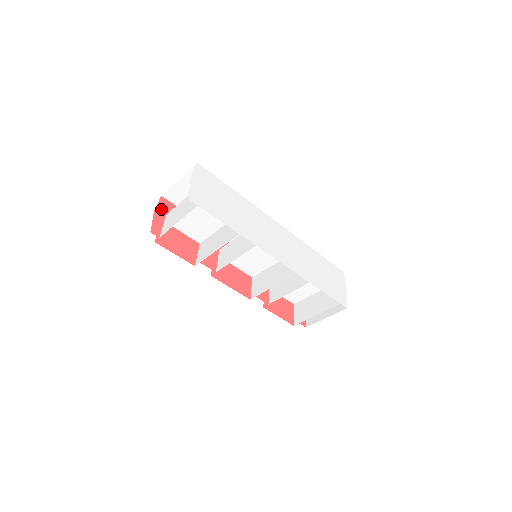
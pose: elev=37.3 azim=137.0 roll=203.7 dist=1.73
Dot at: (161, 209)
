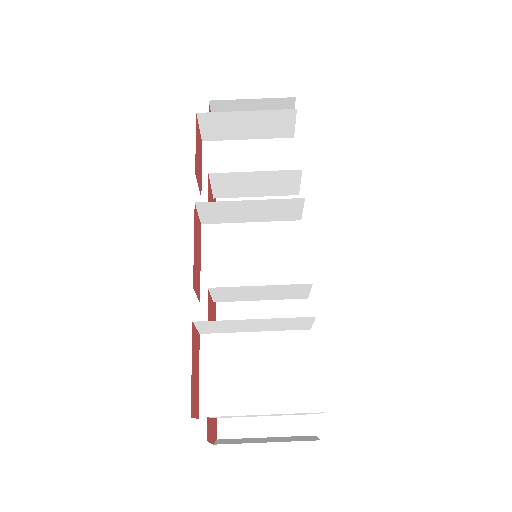
Dot at: occluded
